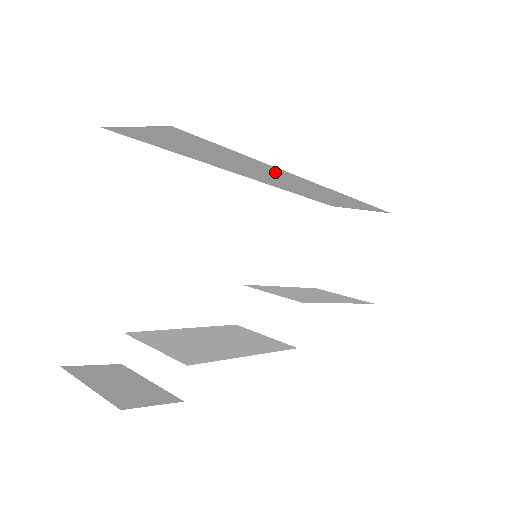
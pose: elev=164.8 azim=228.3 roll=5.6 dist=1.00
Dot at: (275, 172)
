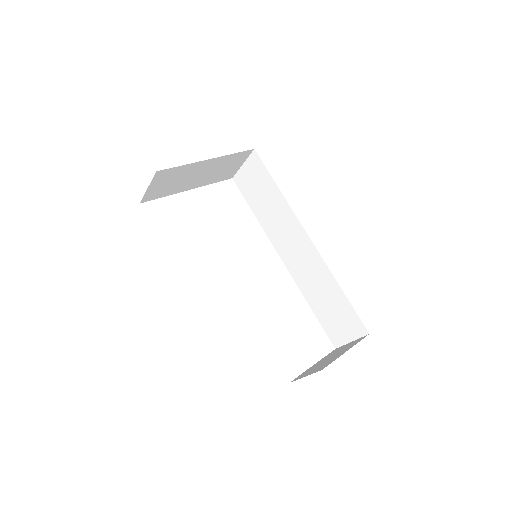
Dot at: (290, 221)
